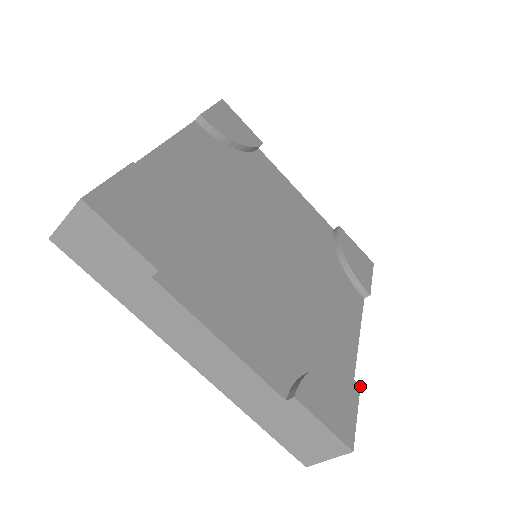
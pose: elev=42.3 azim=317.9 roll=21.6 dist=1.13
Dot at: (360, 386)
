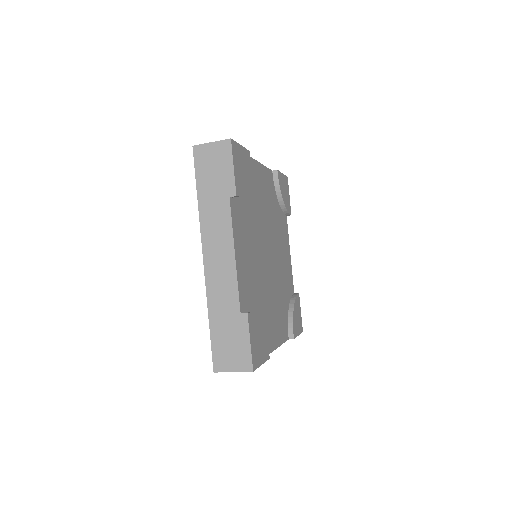
Dot at: (269, 358)
